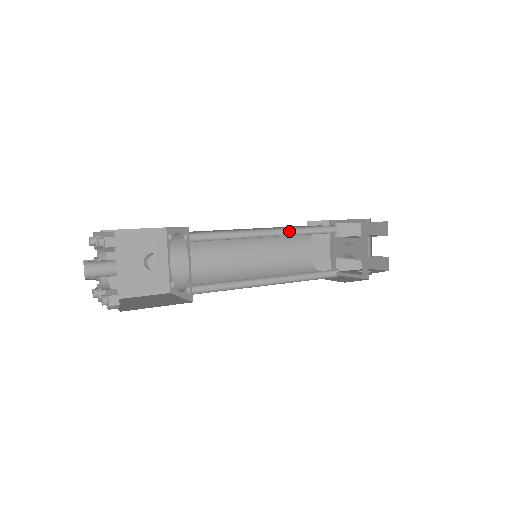
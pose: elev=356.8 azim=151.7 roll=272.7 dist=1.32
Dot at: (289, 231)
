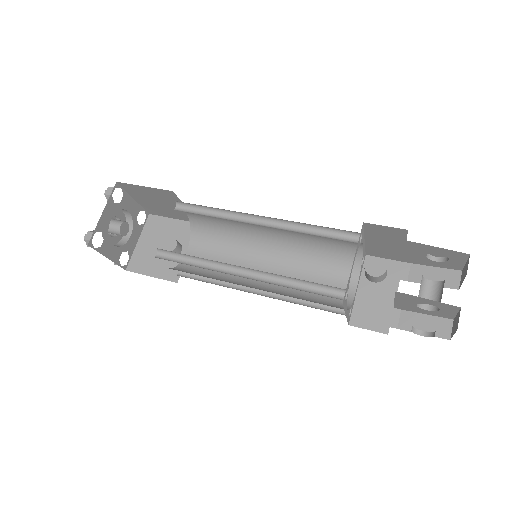
Dot at: (291, 228)
